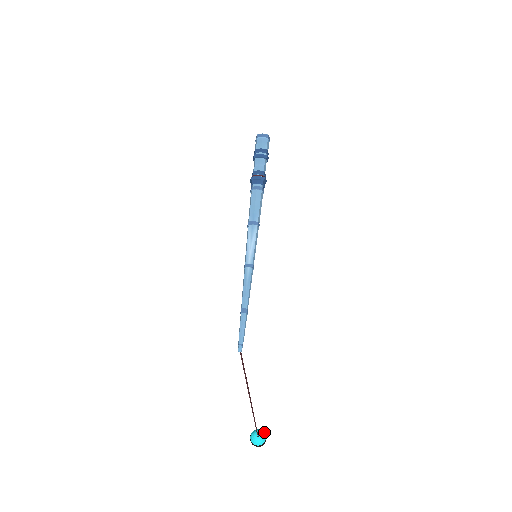
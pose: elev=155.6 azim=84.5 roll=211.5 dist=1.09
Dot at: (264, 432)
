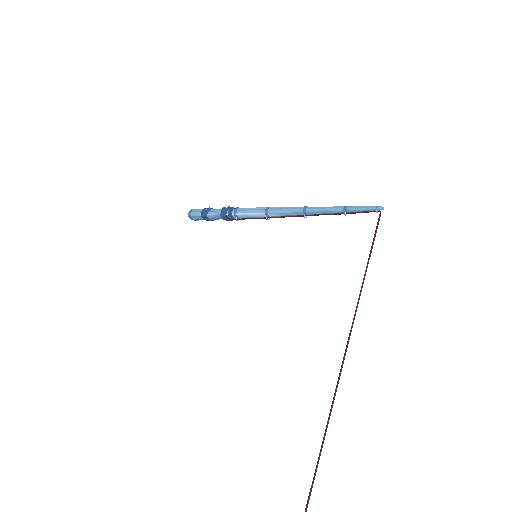
Dot at: out of frame
